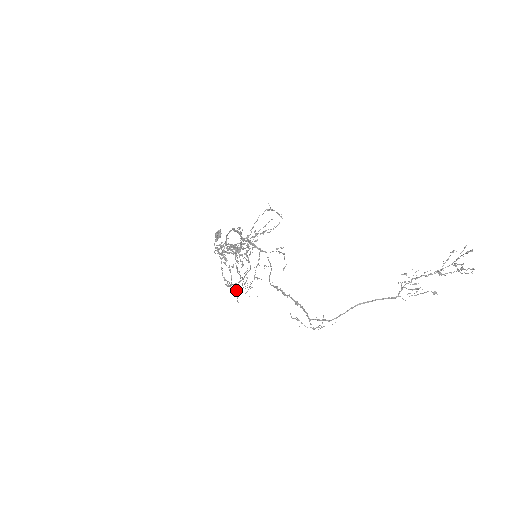
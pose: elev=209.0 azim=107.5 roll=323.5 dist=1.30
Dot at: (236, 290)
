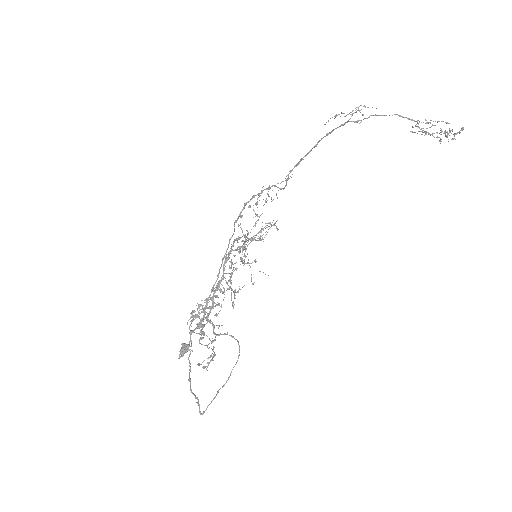
Dot at: occluded
